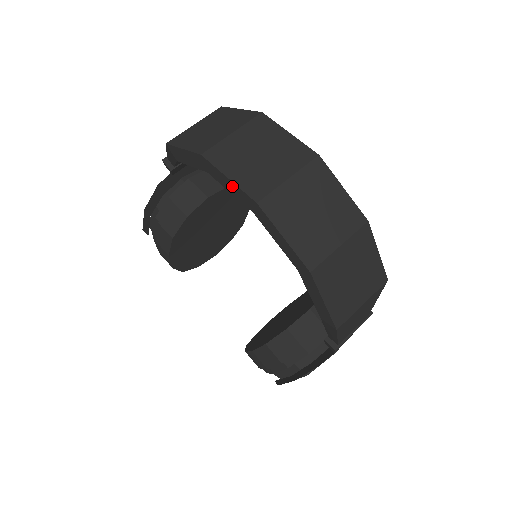
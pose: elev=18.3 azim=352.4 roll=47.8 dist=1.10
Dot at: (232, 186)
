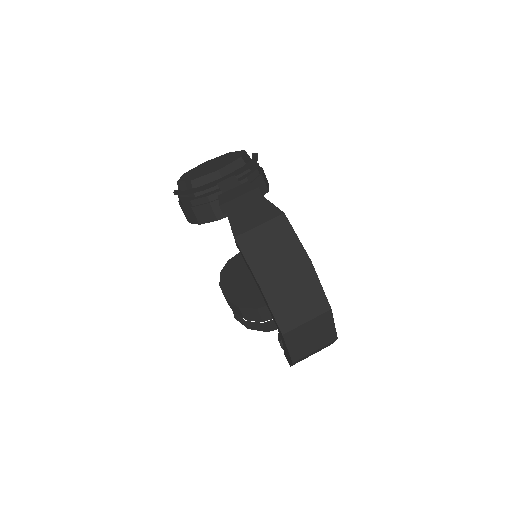
Dot at: (271, 313)
